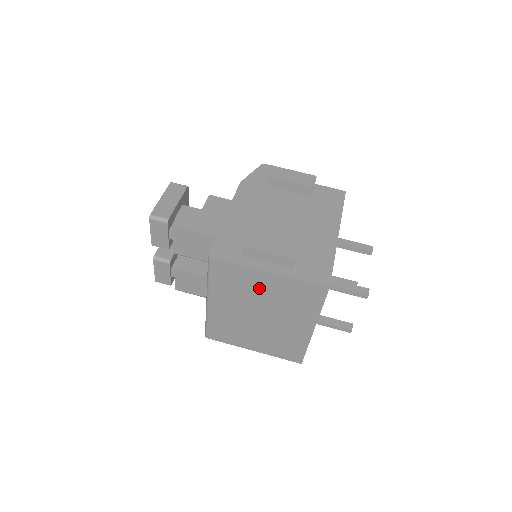
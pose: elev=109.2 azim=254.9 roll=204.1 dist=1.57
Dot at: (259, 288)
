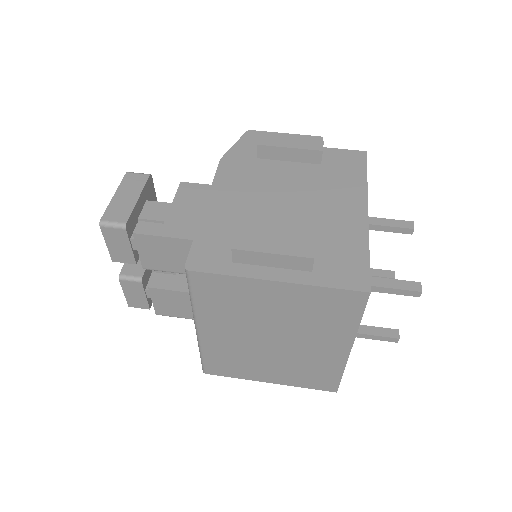
Dot at: (266, 305)
